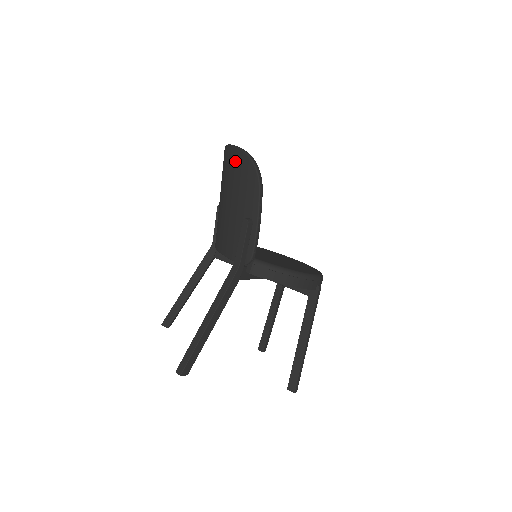
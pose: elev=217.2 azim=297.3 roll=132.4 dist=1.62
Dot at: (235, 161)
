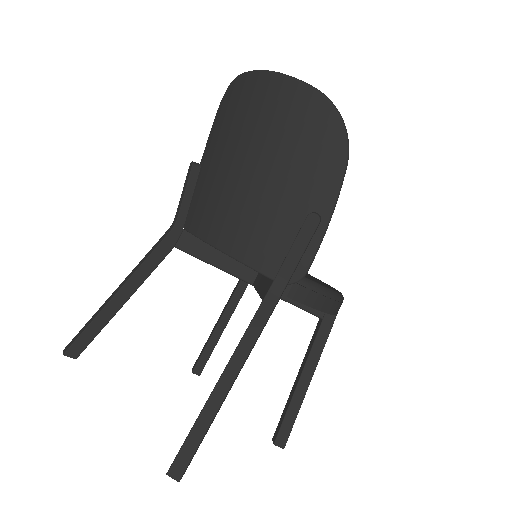
Dot at: (298, 107)
